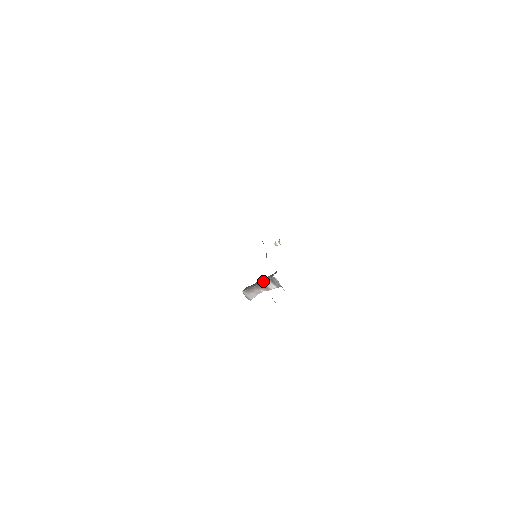
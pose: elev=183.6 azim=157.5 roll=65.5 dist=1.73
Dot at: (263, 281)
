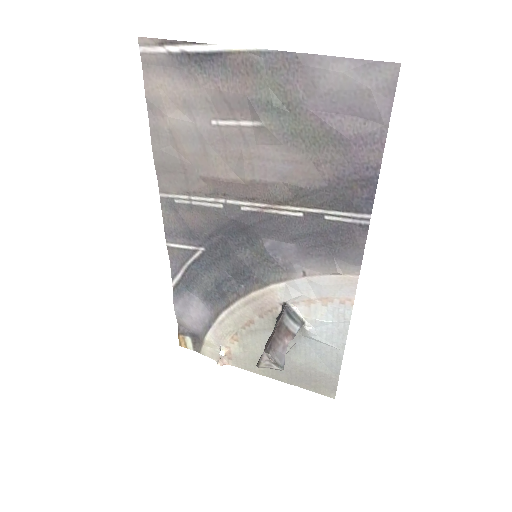
Dot at: (279, 320)
